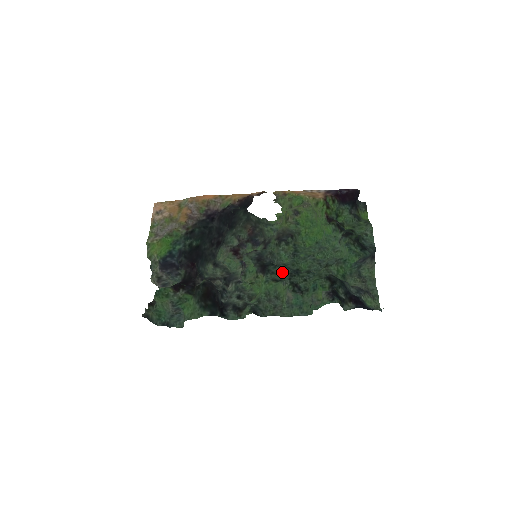
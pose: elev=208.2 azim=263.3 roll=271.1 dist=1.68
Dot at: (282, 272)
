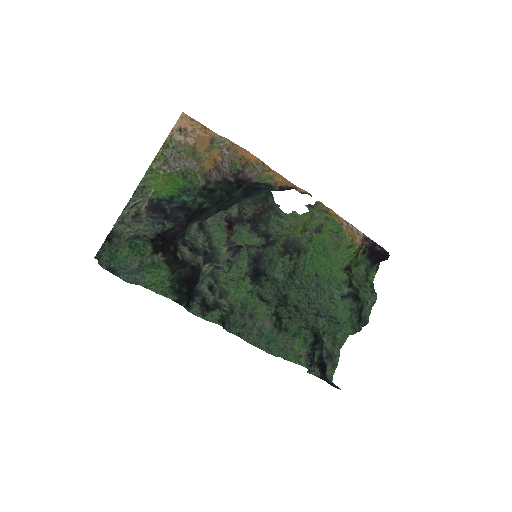
Dot at: (271, 291)
